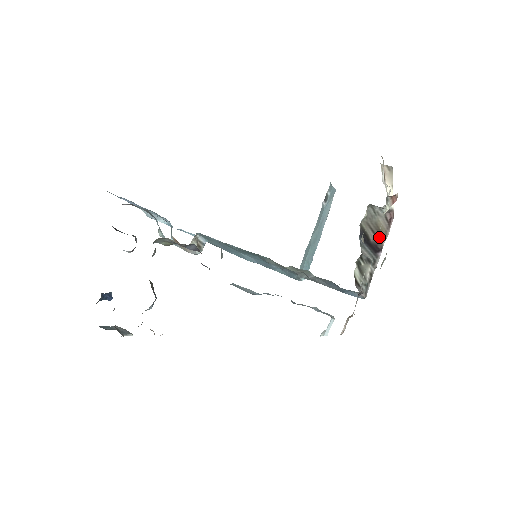
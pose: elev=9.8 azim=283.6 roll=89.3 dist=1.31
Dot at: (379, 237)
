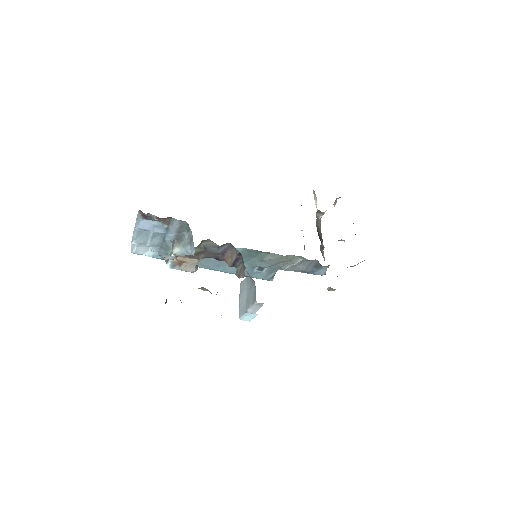
Dot at: (321, 235)
